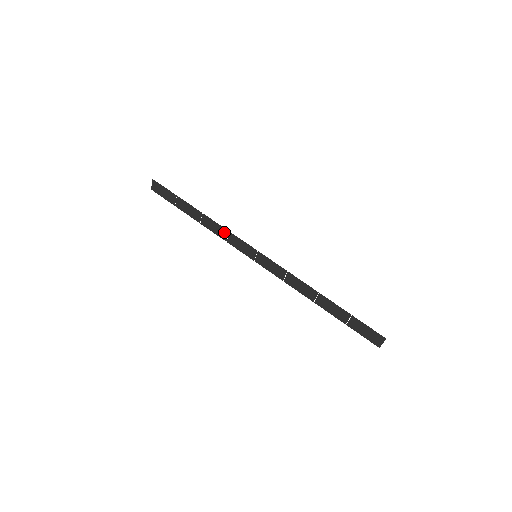
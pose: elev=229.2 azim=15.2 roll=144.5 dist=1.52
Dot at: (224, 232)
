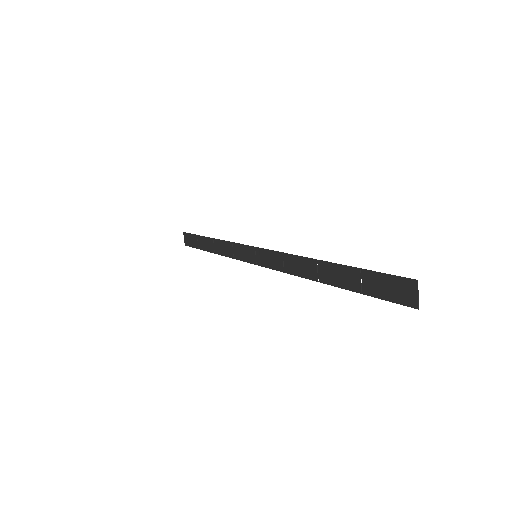
Dot at: (229, 247)
